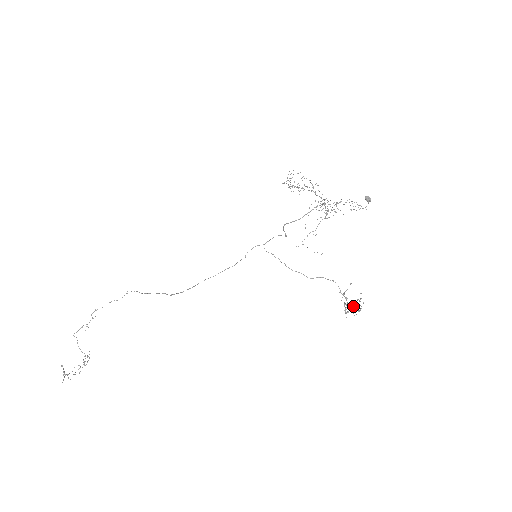
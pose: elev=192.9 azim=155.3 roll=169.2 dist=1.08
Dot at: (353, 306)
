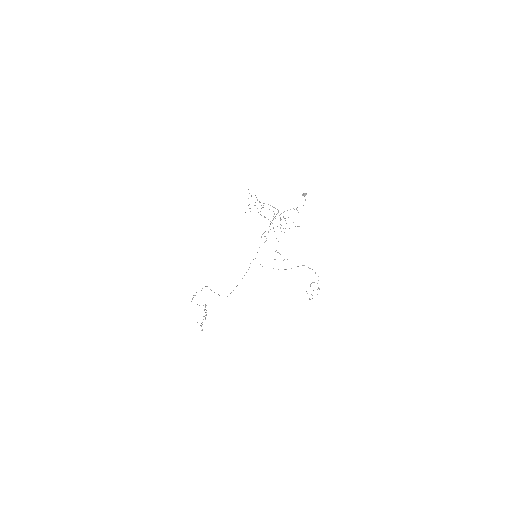
Dot at: occluded
